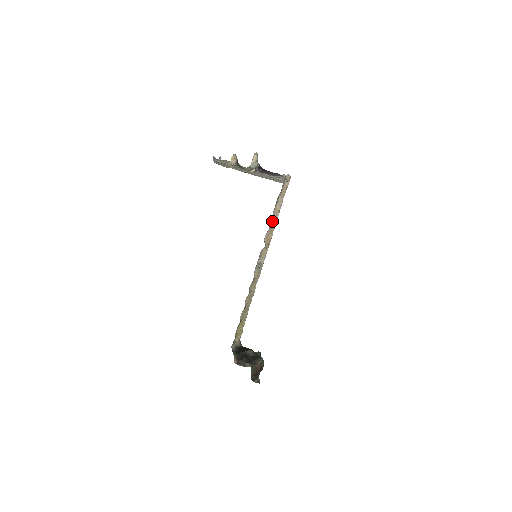
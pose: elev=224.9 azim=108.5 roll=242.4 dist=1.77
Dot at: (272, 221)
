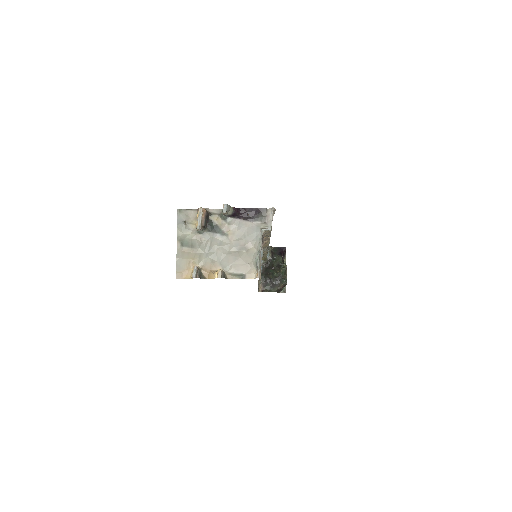
Dot at: (264, 241)
